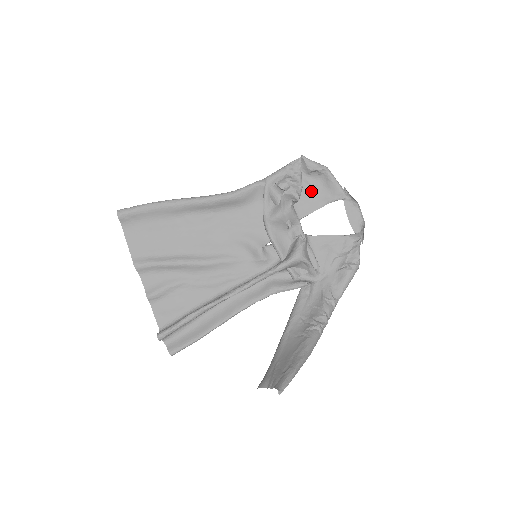
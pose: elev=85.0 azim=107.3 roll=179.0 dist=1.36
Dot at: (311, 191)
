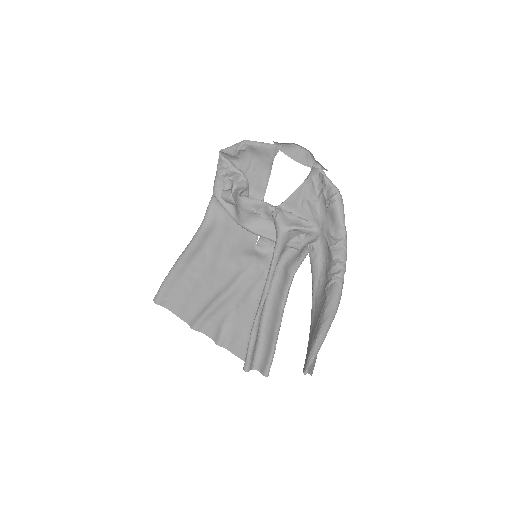
Dot at: (252, 169)
